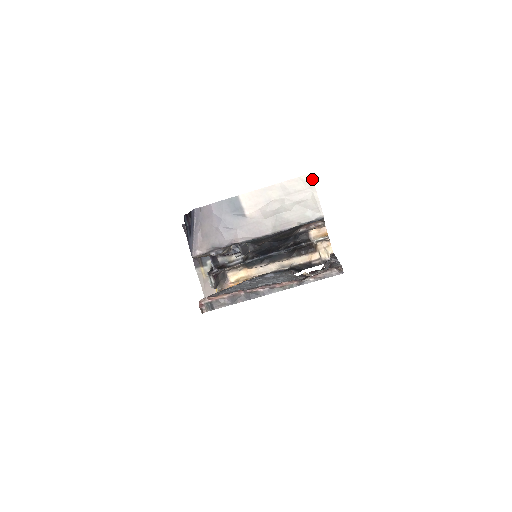
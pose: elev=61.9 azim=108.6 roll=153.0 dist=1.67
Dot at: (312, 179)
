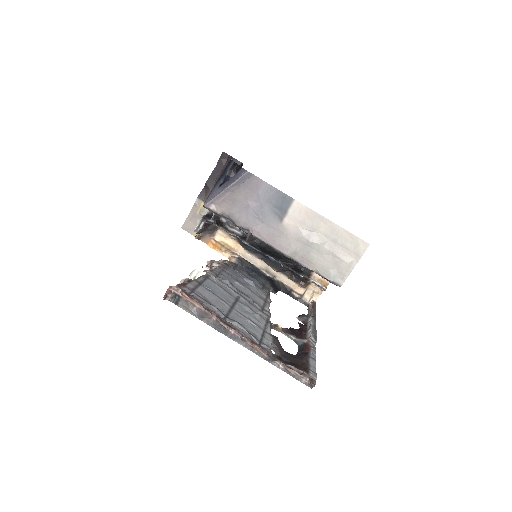
Dot at: occluded
